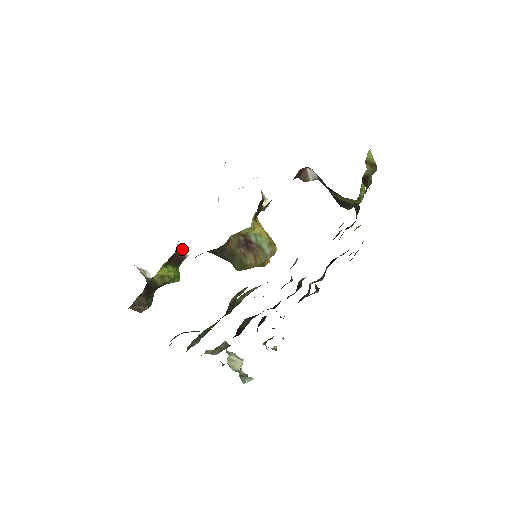
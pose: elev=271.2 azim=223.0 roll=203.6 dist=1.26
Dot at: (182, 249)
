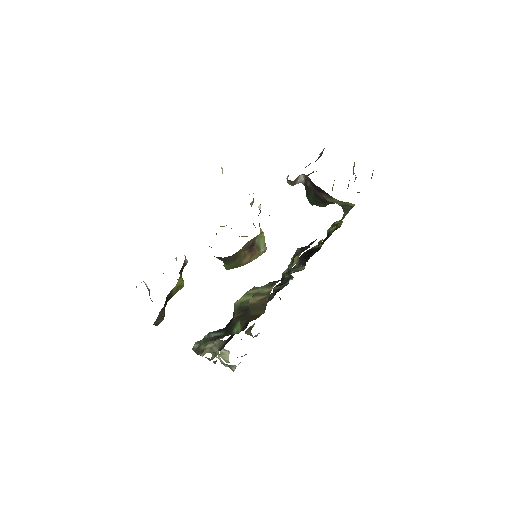
Dot at: (185, 257)
